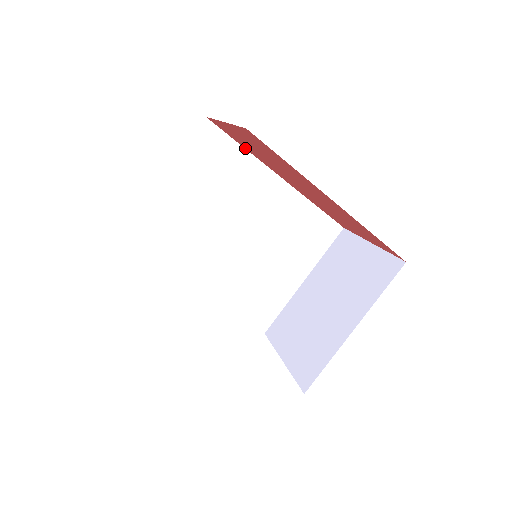
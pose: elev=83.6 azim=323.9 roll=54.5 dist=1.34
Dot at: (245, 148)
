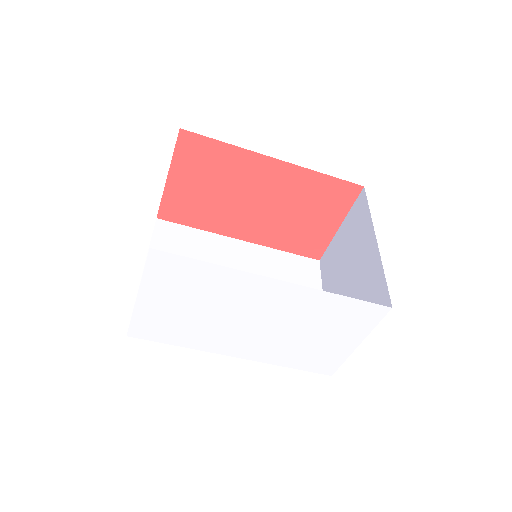
Dot at: (199, 228)
